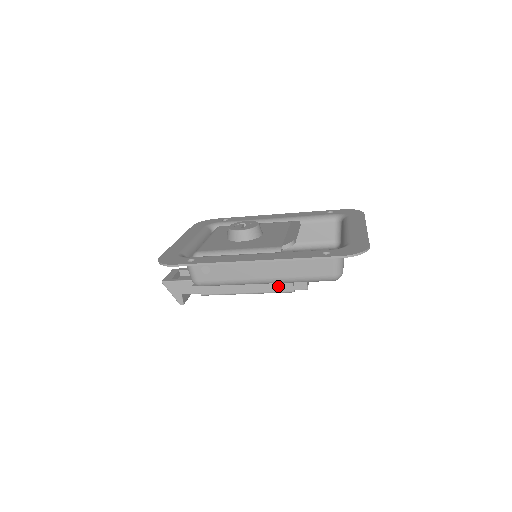
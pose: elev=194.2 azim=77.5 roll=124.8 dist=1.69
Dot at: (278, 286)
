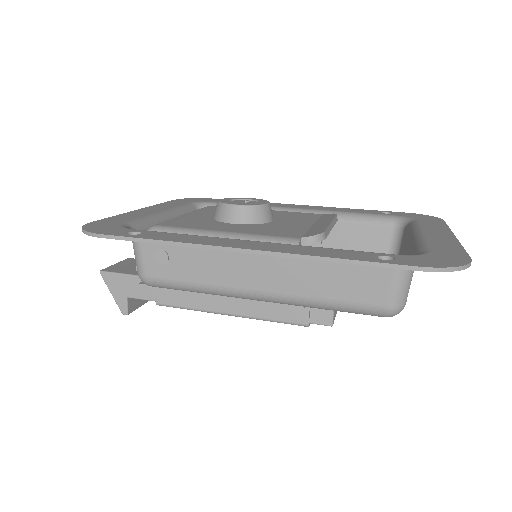
Dot at: (283, 311)
